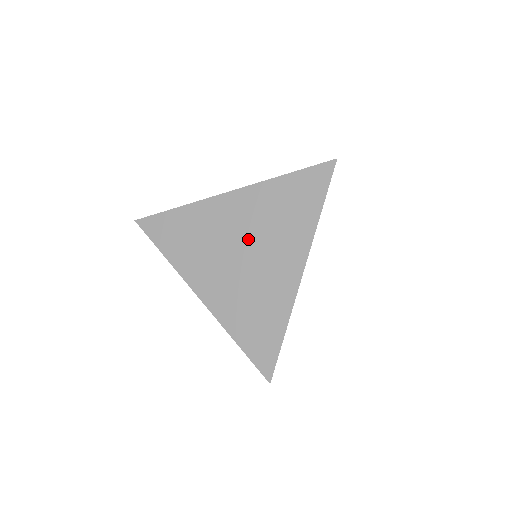
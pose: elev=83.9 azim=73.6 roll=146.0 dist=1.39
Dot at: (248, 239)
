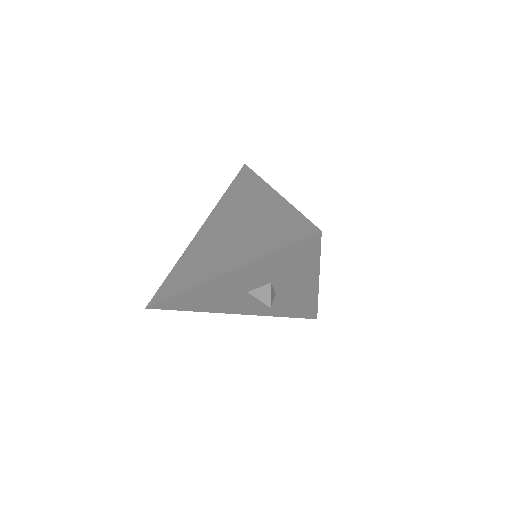
Dot at: (229, 224)
